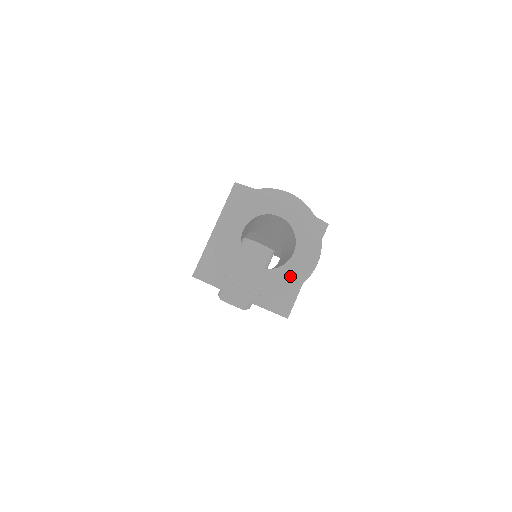
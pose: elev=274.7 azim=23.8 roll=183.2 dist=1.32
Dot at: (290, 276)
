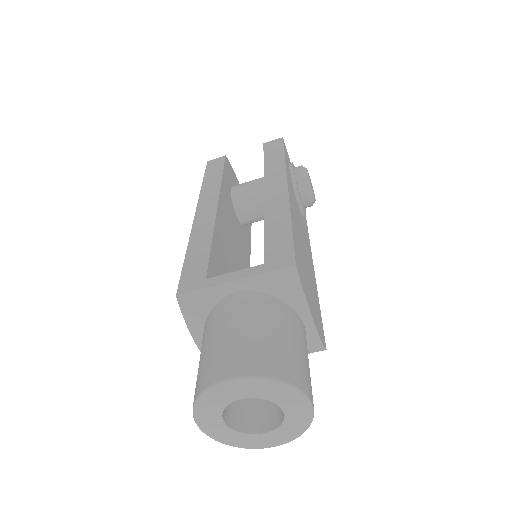
Dot at: (242, 441)
